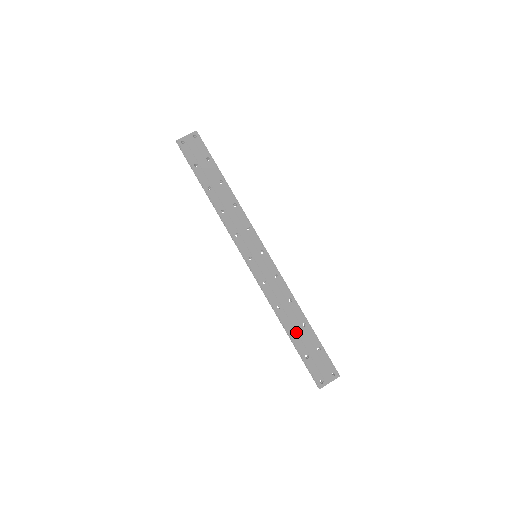
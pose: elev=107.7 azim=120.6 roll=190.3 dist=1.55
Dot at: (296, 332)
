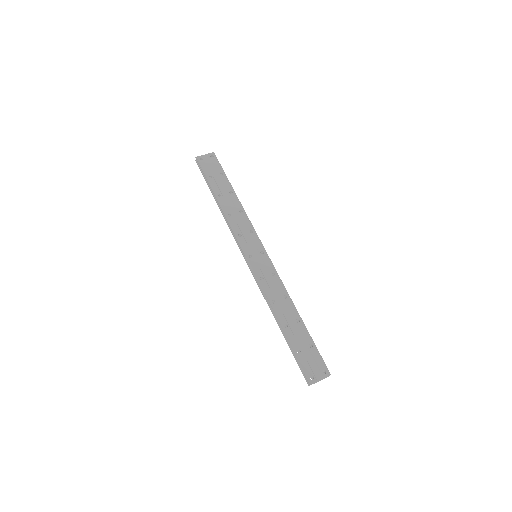
Dot at: (289, 327)
